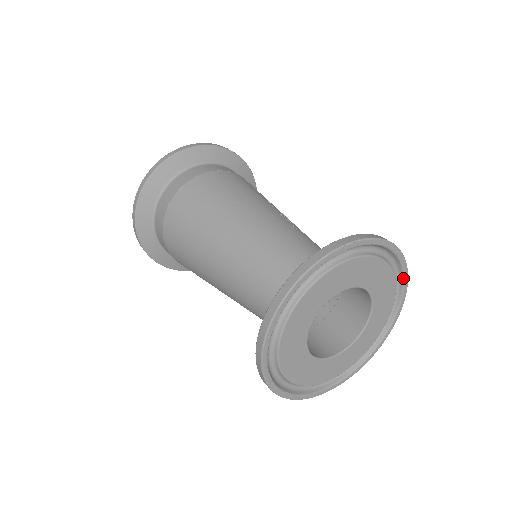
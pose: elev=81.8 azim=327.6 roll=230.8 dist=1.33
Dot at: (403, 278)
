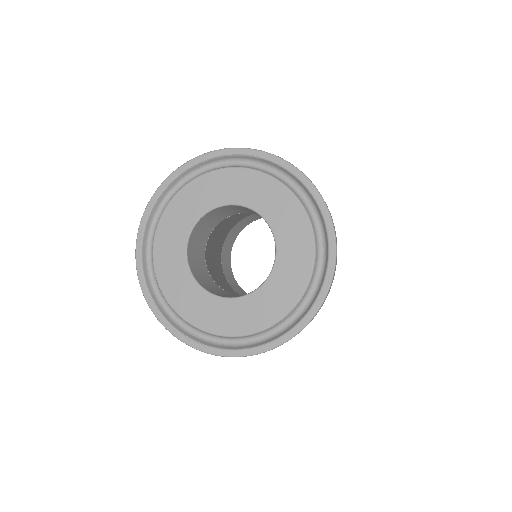
Dot at: (304, 186)
